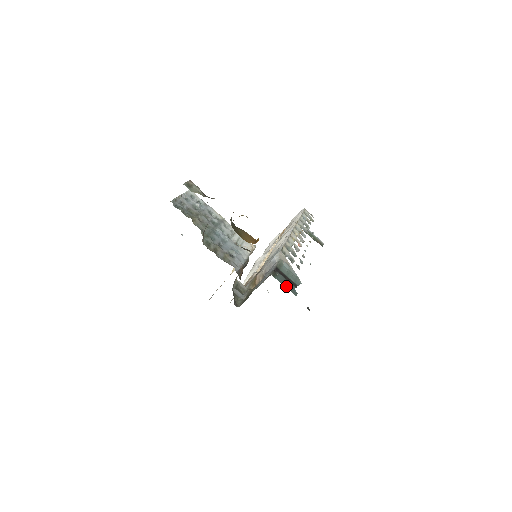
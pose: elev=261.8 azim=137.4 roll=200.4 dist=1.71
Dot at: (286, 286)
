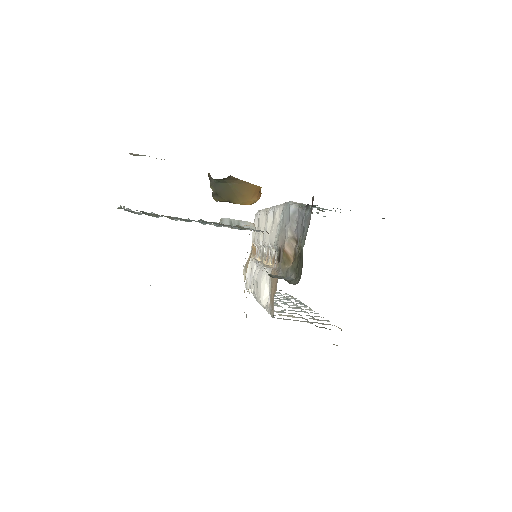
Dot at: occluded
